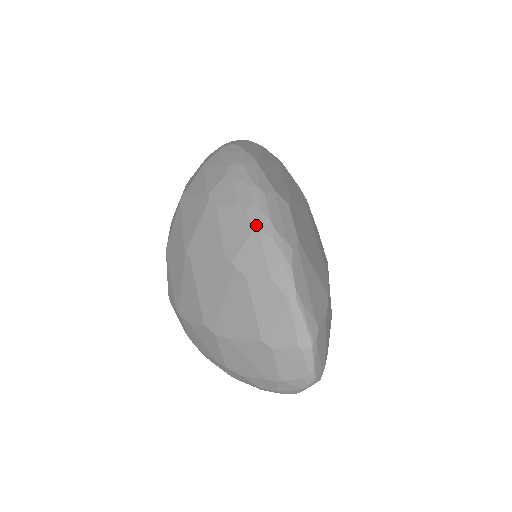
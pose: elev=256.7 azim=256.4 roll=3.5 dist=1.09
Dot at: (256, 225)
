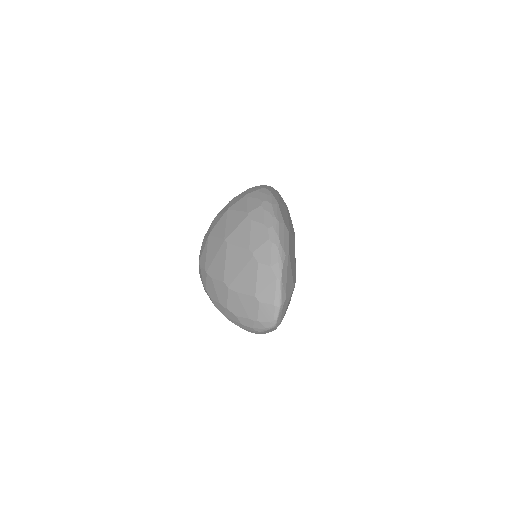
Dot at: (271, 238)
